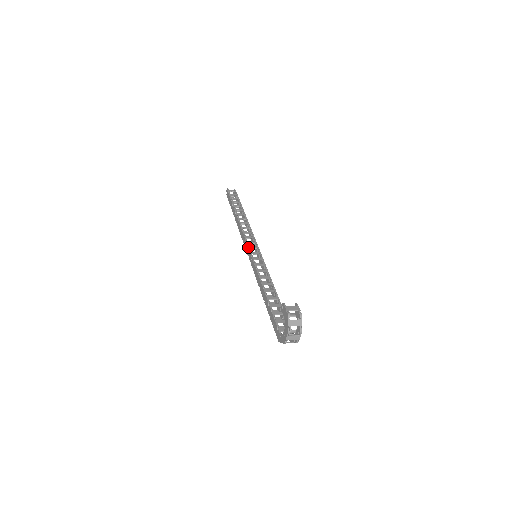
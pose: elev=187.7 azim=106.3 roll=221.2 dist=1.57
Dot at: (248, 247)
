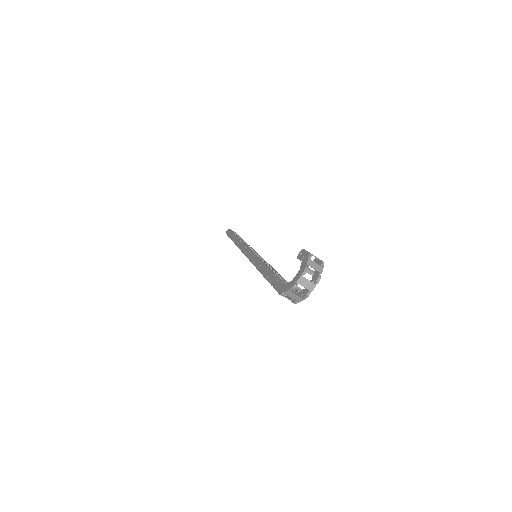
Dot at: (249, 248)
